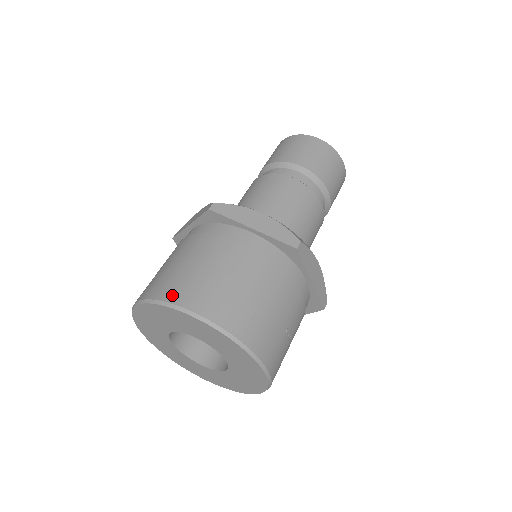
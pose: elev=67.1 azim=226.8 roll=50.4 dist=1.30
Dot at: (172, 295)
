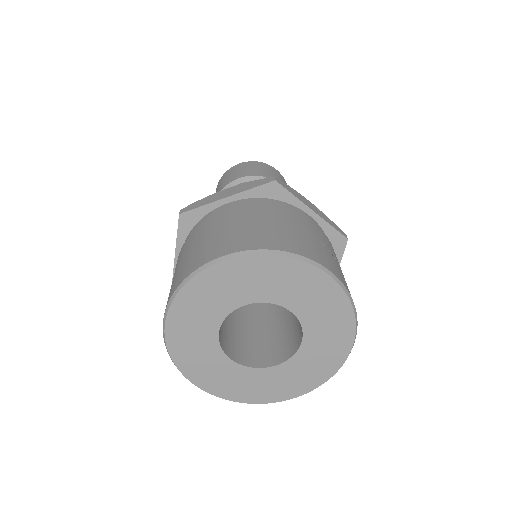
Dot at: (189, 270)
